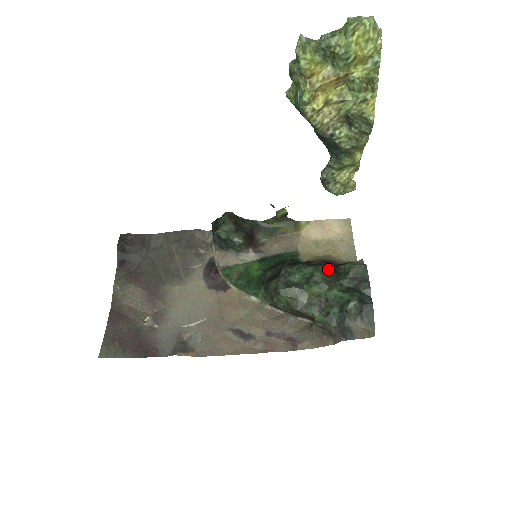
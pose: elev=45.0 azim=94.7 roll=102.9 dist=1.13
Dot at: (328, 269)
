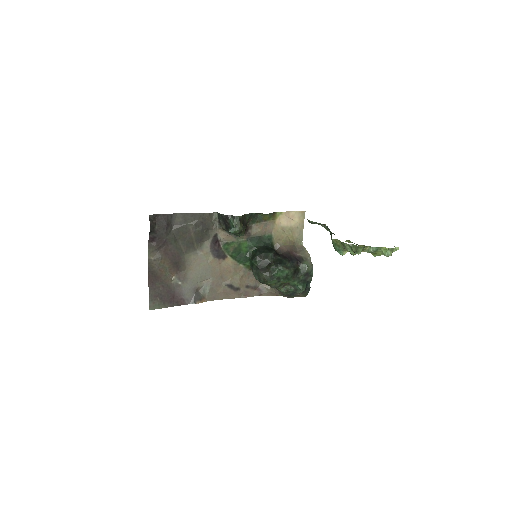
Dot at: (295, 270)
